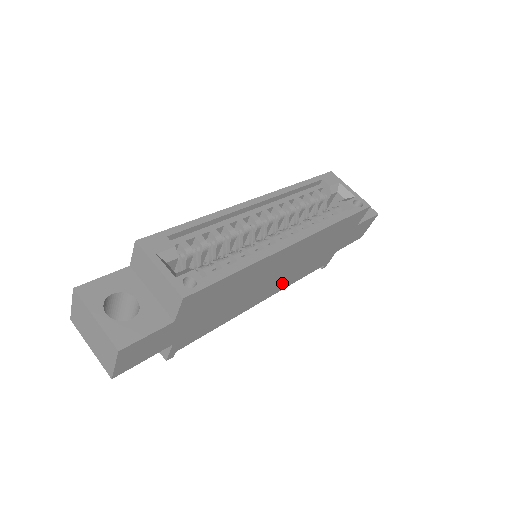
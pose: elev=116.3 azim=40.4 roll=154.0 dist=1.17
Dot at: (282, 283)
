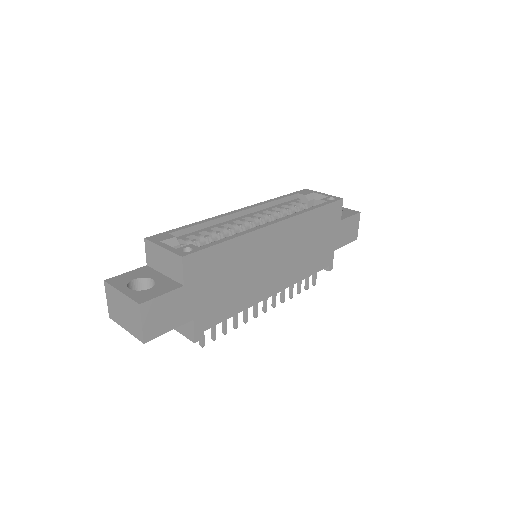
Dot at: (287, 276)
